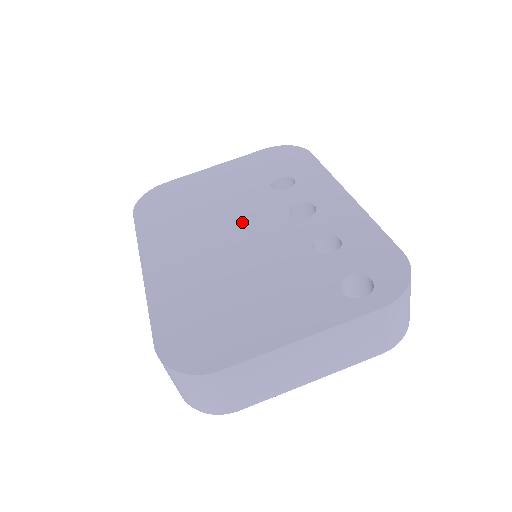
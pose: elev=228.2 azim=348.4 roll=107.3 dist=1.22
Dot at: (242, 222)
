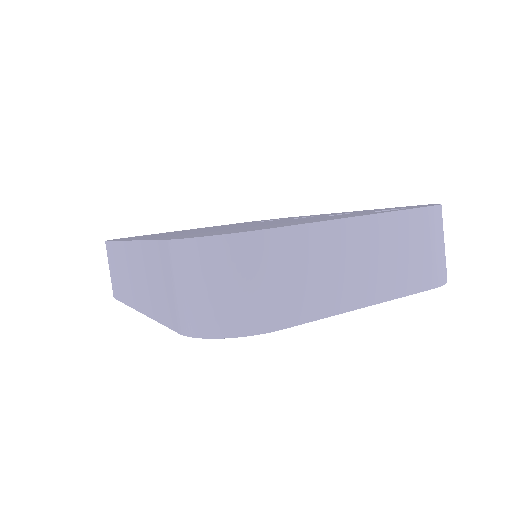
Dot at: (239, 225)
